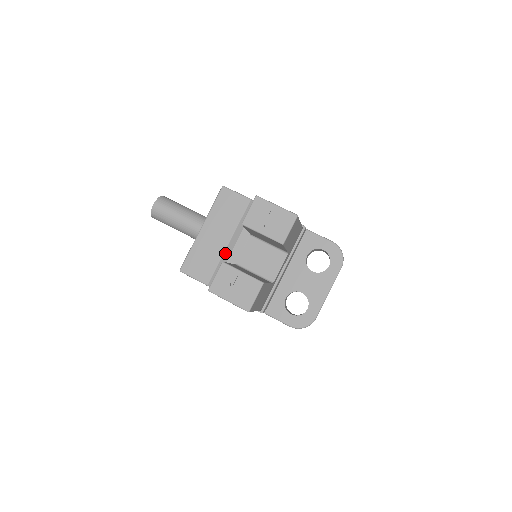
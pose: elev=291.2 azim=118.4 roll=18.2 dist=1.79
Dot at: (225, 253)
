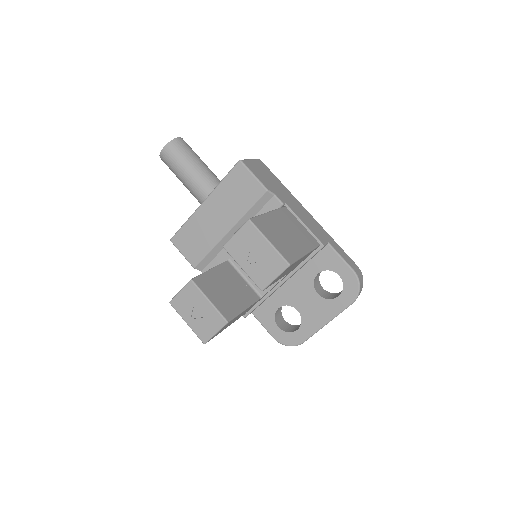
Dot at: (221, 241)
